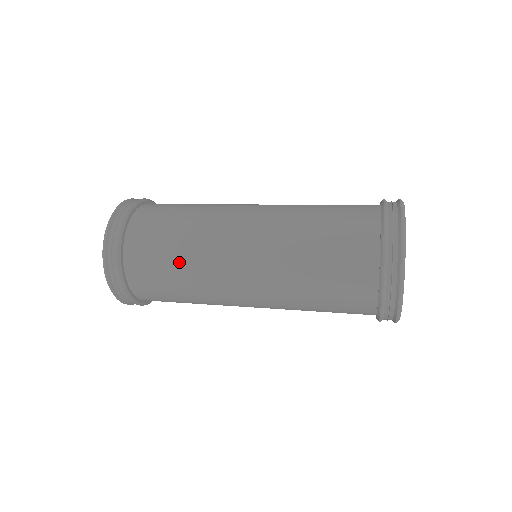
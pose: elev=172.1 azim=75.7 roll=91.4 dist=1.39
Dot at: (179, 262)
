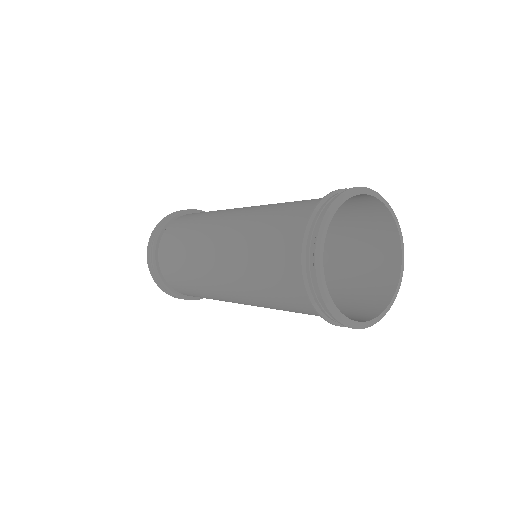
Dot at: (183, 259)
